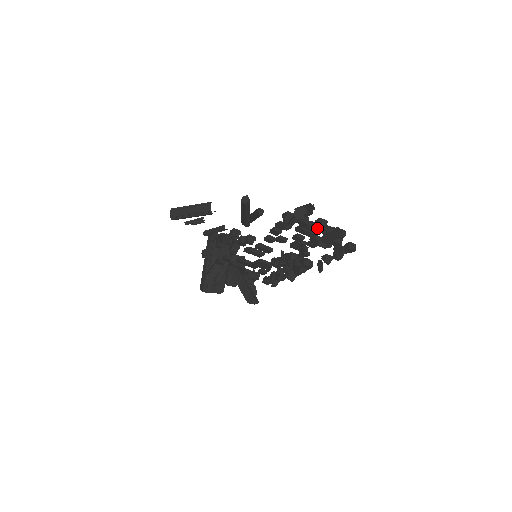
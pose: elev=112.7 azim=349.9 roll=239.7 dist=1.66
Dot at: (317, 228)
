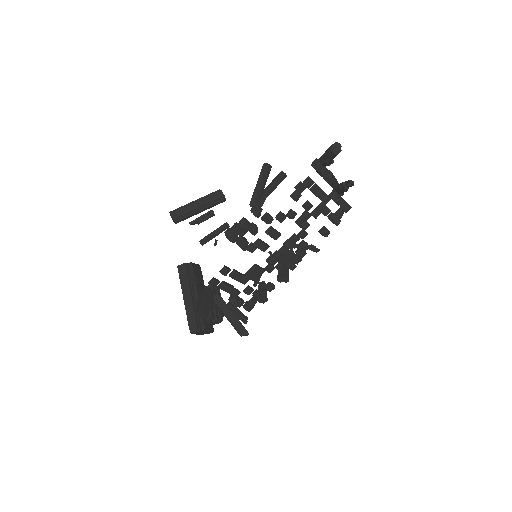
Dot at: occluded
